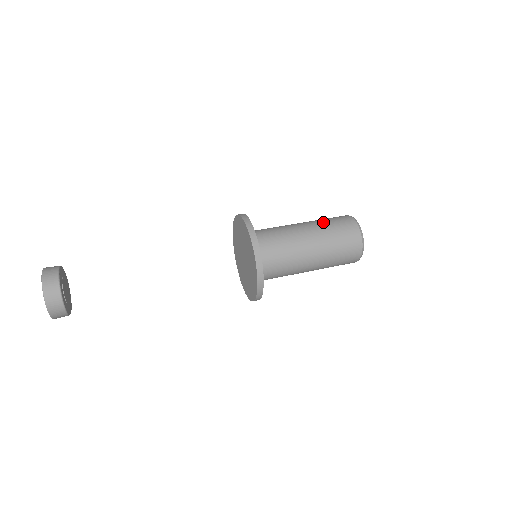
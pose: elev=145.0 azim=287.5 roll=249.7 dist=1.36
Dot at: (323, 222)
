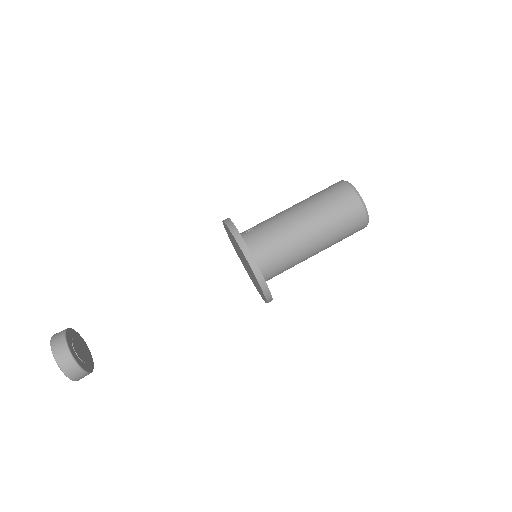
Dot at: (329, 218)
